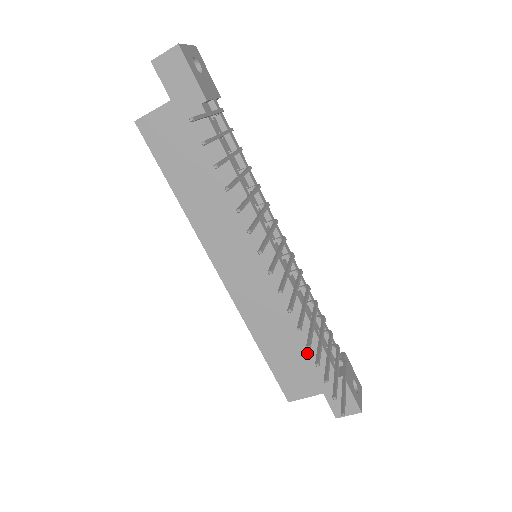
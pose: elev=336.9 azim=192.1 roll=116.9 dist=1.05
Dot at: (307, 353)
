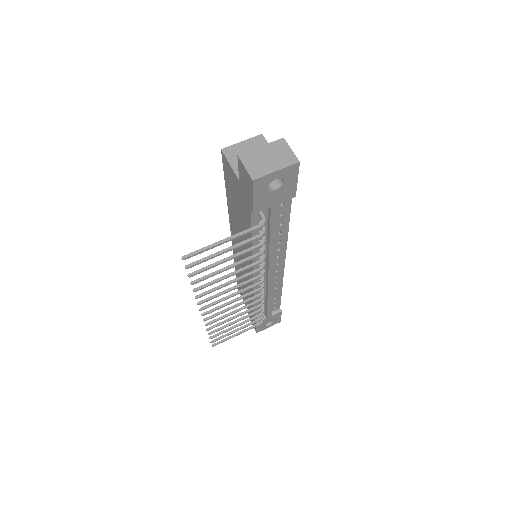
Dot at: occluded
